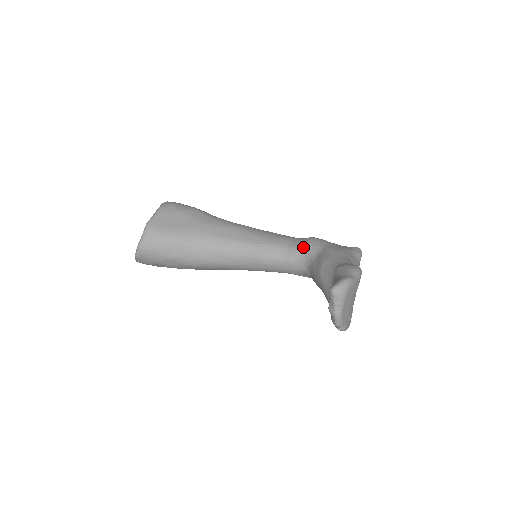
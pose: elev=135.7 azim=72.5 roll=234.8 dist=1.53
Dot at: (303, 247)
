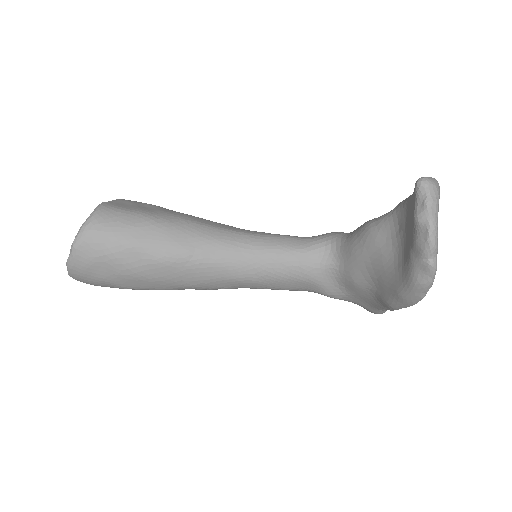
Dot at: (325, 234)
